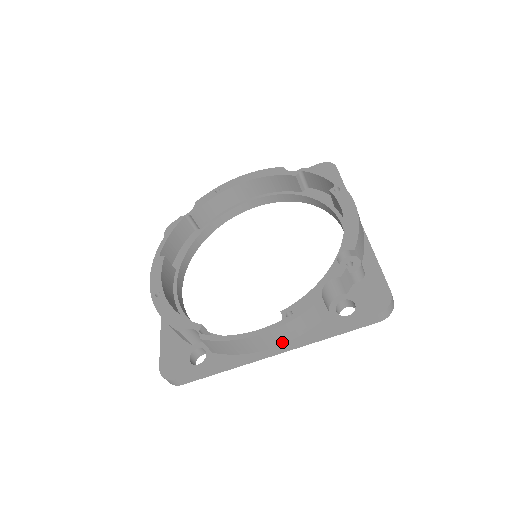
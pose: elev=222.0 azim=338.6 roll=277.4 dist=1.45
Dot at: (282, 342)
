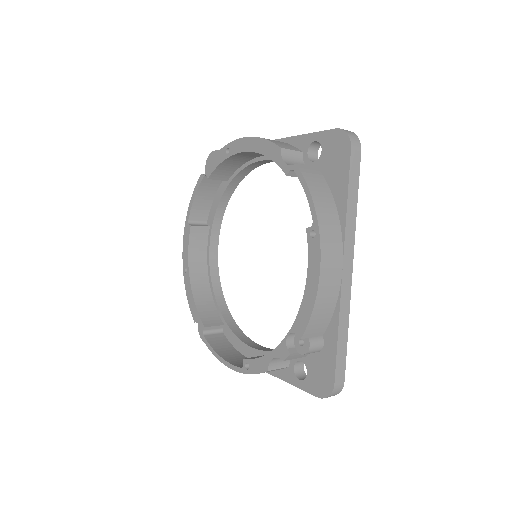
Dot at: occluded
